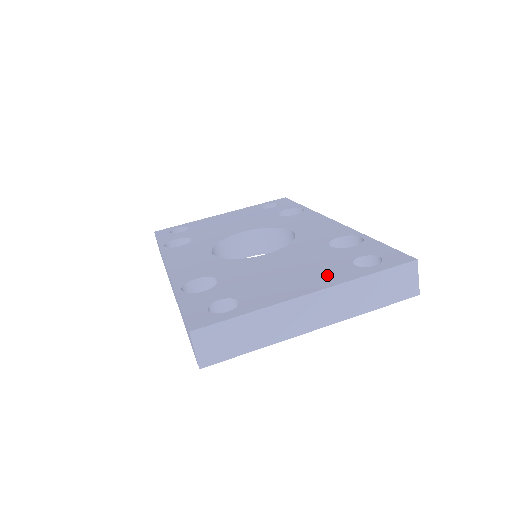
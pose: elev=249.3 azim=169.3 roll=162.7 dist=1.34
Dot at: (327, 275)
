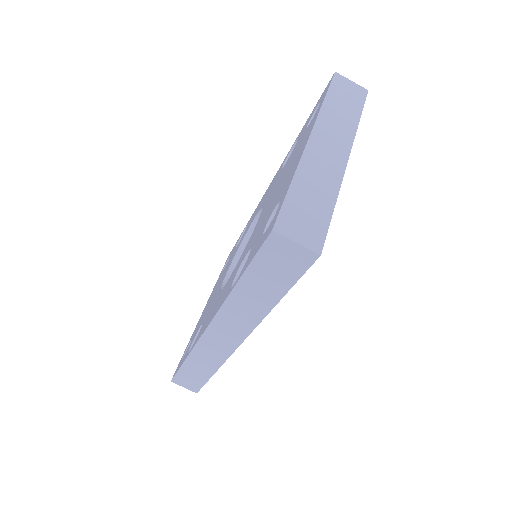
Dot at: (304, 138)
